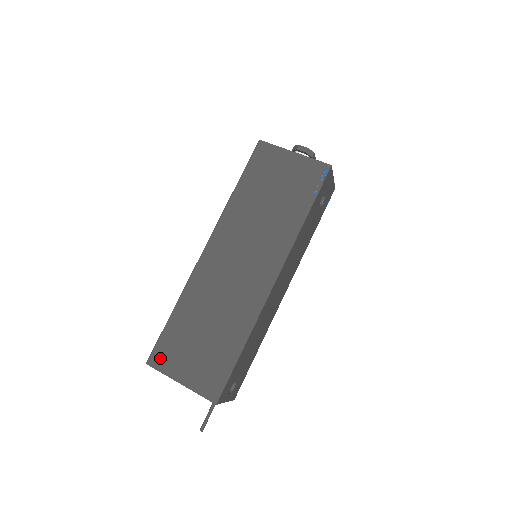
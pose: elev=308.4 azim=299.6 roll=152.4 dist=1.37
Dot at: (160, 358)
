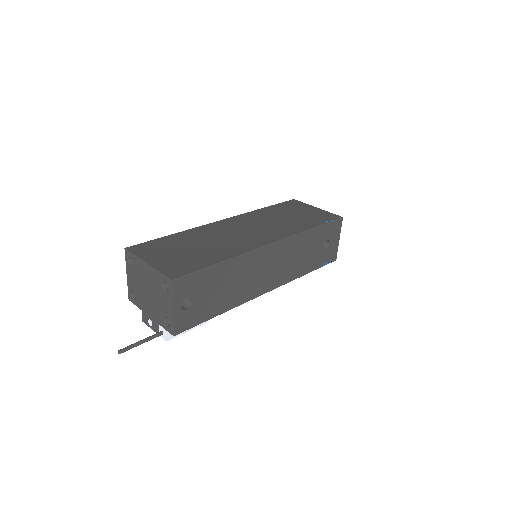
Dot at: (141, 248)
